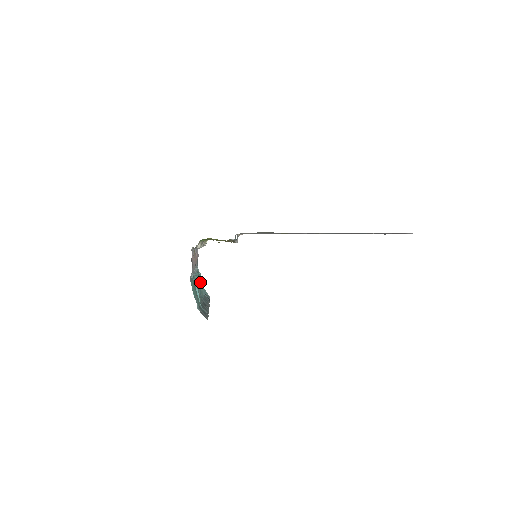
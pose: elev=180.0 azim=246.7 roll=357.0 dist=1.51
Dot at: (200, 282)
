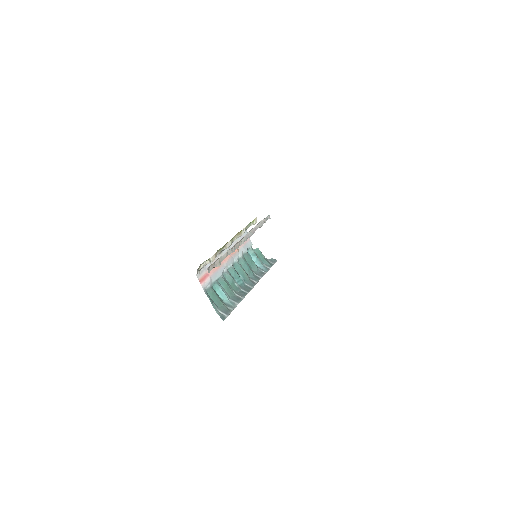
Dot at: (251, 262)
